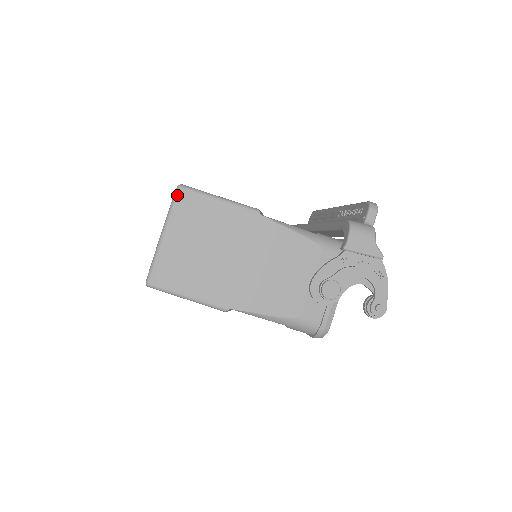
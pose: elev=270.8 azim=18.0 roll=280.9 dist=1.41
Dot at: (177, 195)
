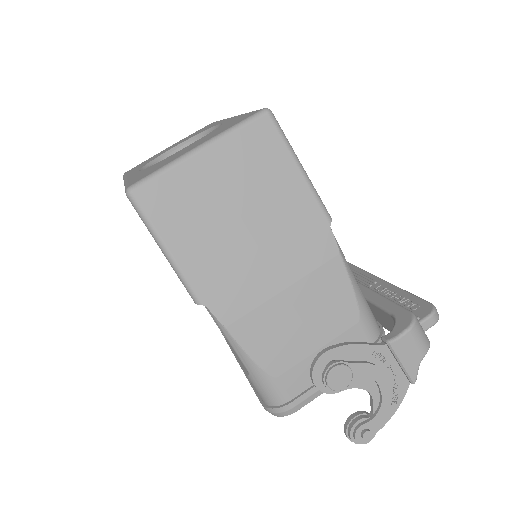
Dot at: (257, 118)
